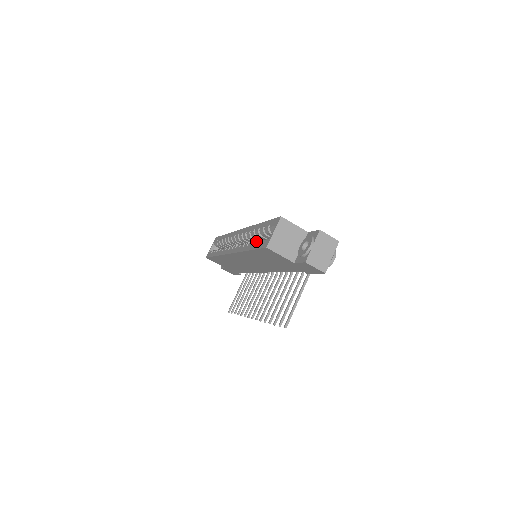
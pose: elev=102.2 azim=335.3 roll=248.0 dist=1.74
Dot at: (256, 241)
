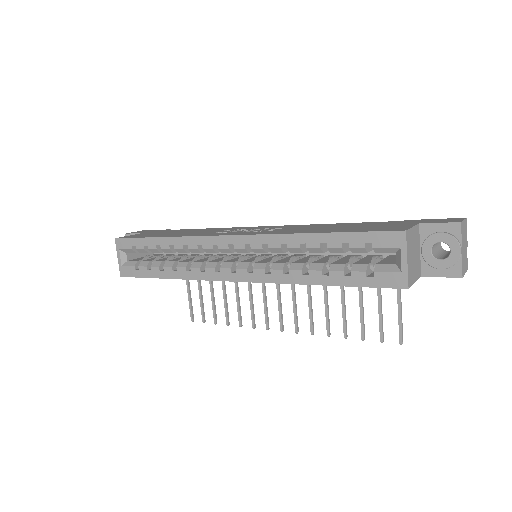
Dot at: (339, 270)
